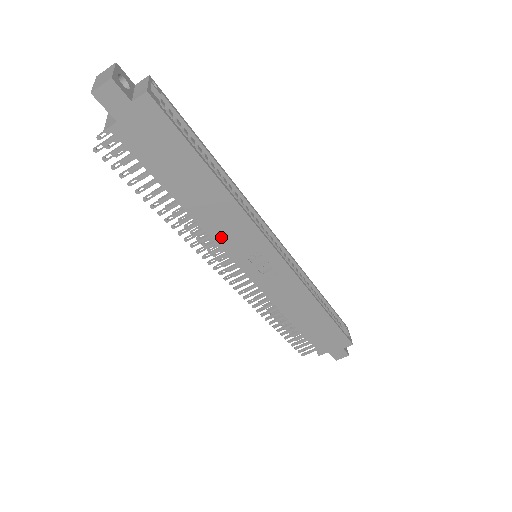
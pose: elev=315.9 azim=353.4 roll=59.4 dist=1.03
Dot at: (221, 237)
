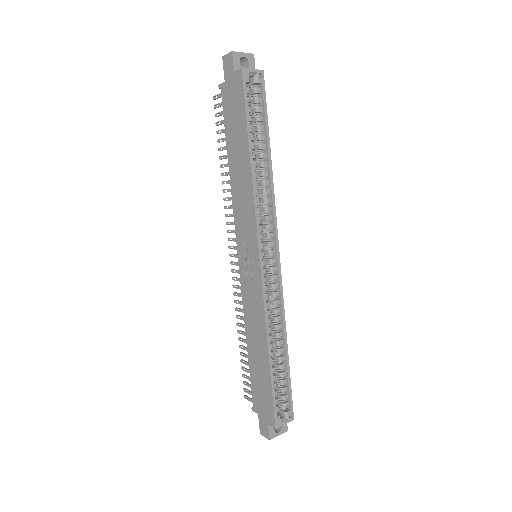
Dot at: (237, 211)
